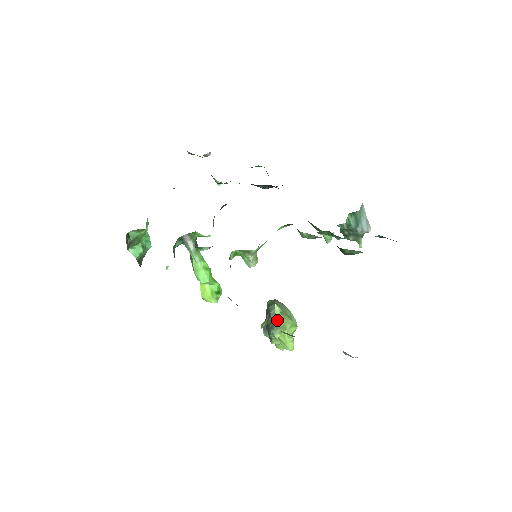
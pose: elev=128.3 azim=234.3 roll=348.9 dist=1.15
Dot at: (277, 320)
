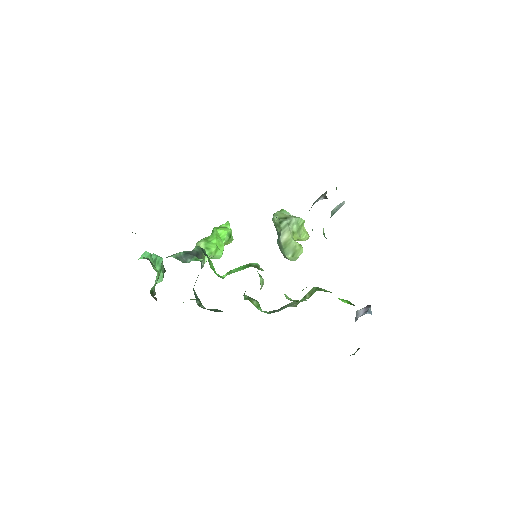
Dot at: occluded
